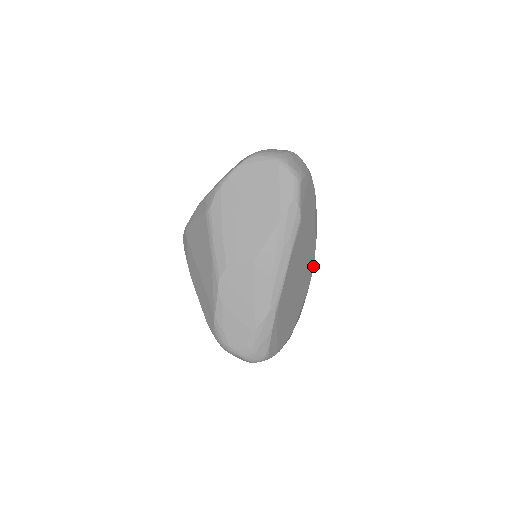
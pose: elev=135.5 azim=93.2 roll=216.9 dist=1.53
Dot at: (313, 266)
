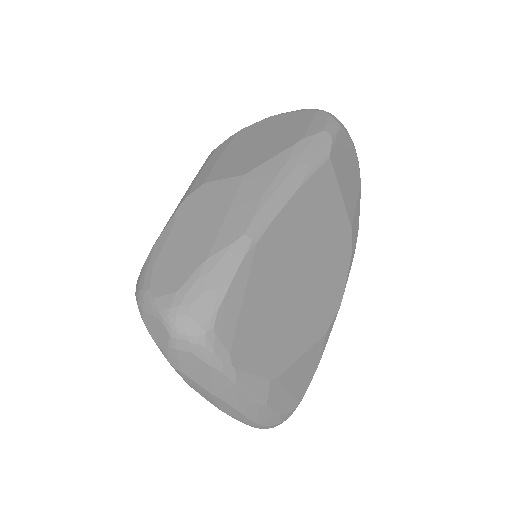
Dot at: (340, 302)
